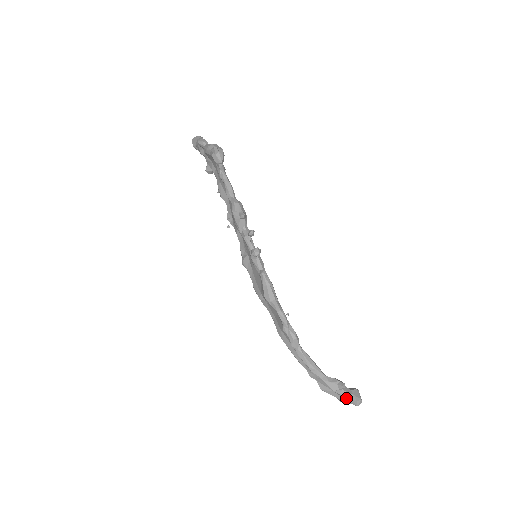
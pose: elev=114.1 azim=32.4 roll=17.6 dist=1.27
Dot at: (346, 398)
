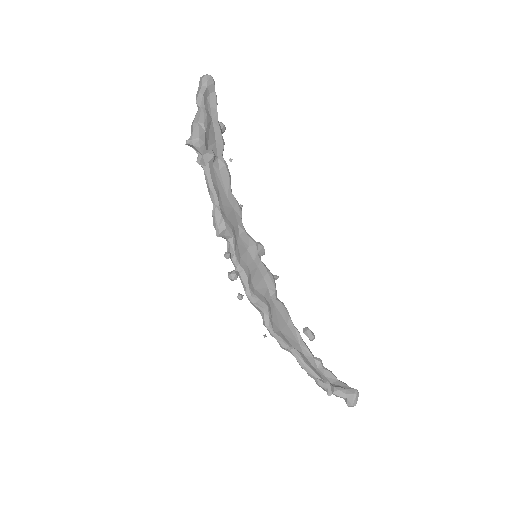
Dot at: (341, 397)
